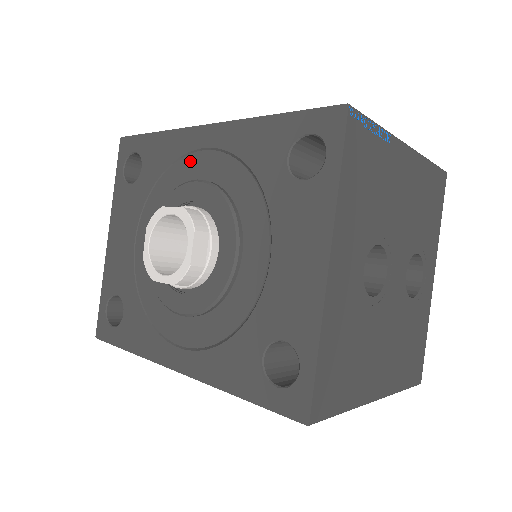
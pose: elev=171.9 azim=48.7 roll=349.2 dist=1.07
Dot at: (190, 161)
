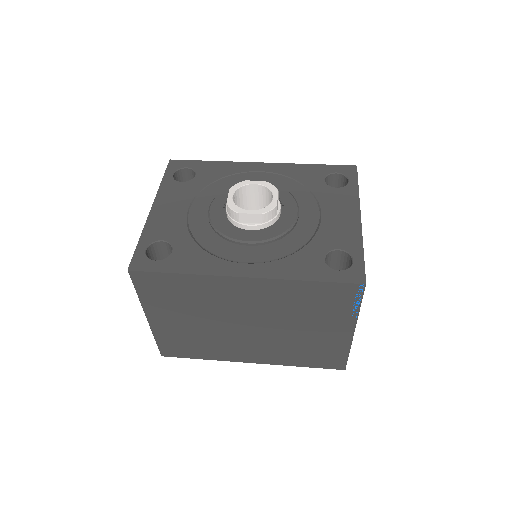
Dot at: (247, 175)
